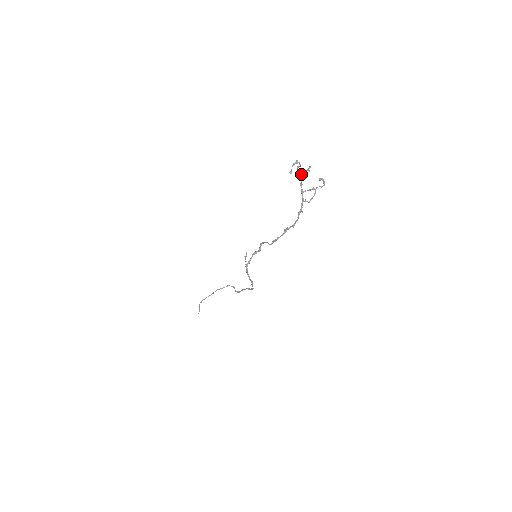
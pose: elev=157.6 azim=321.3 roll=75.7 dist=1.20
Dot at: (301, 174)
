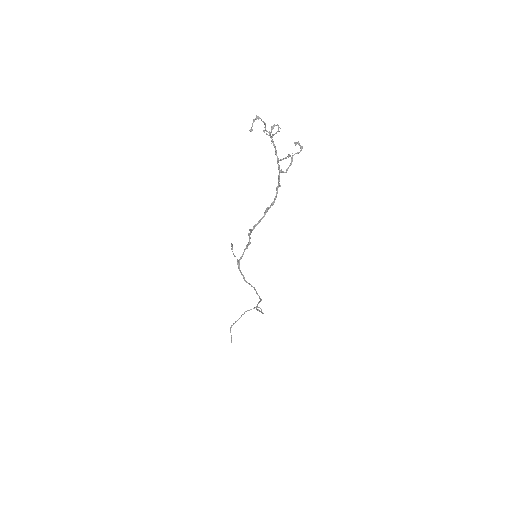
Dot at: (267, 134)
